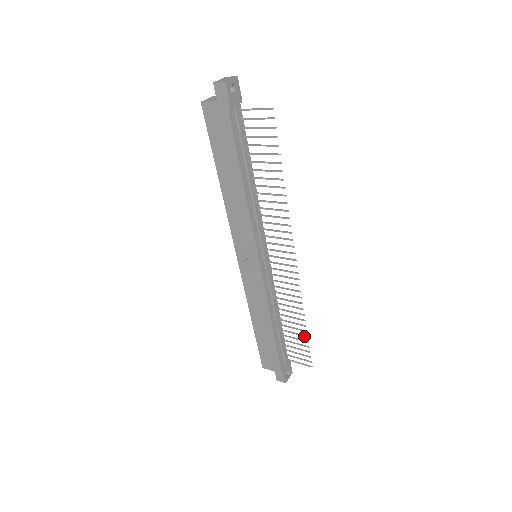
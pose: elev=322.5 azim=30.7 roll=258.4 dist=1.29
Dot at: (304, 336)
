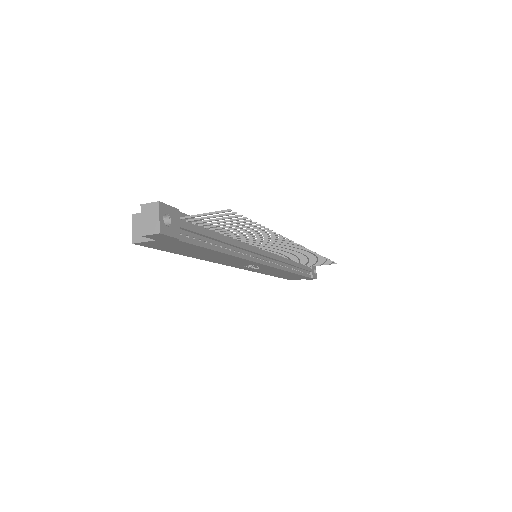
Dot at: occluded
